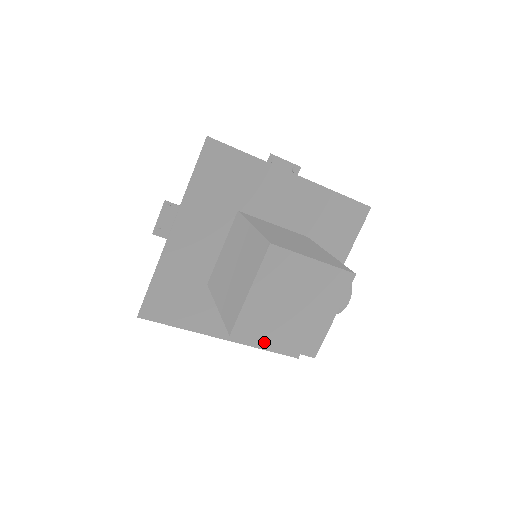
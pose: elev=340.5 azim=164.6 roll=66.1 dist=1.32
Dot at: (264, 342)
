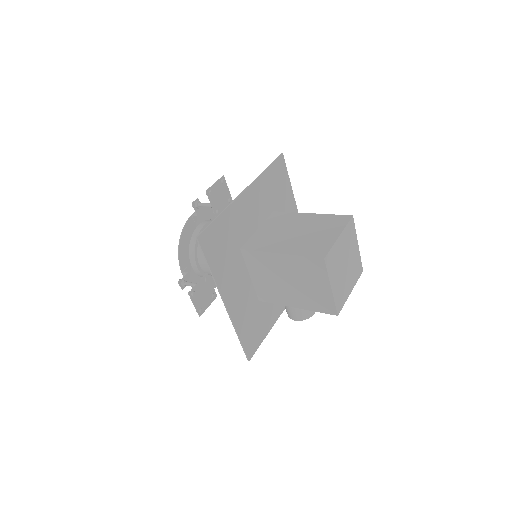
Dot at: (330, 280)
